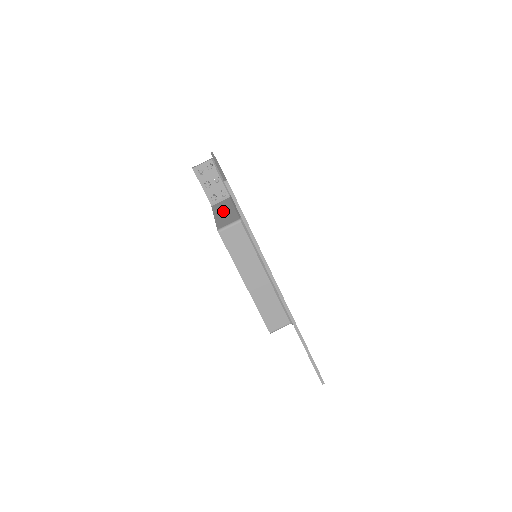
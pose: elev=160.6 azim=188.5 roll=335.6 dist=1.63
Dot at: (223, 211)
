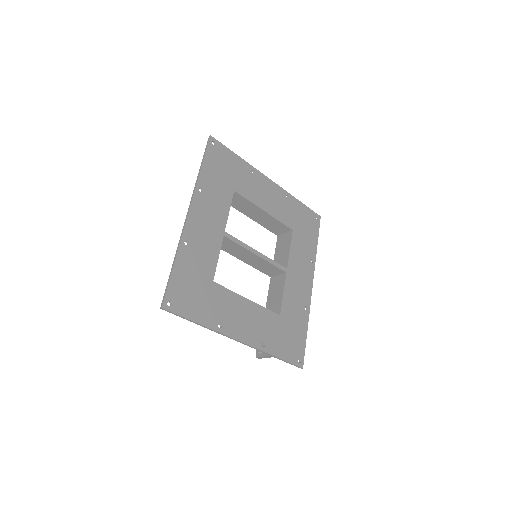
Dot at: occluded
